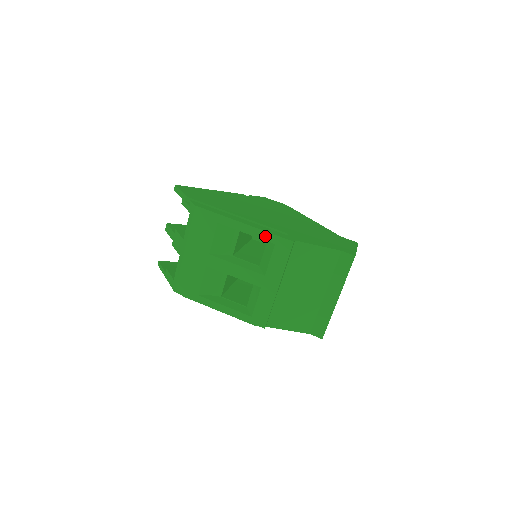
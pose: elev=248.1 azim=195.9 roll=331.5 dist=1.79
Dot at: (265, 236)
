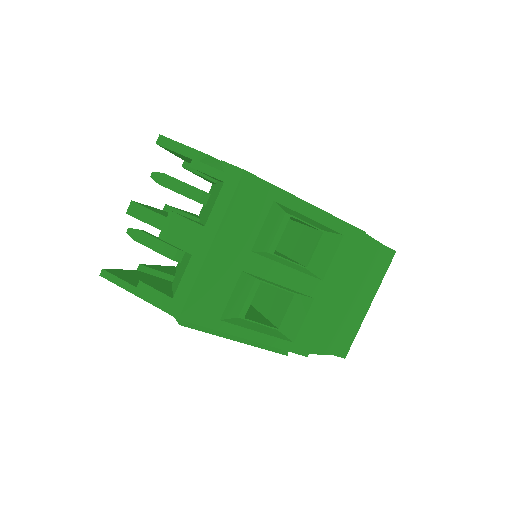
Dot at: (334, 224)
